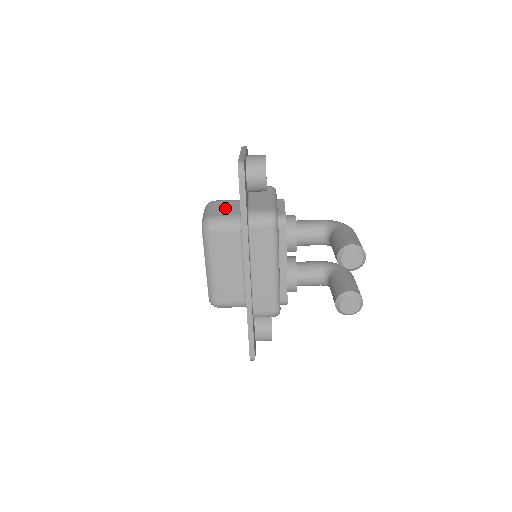
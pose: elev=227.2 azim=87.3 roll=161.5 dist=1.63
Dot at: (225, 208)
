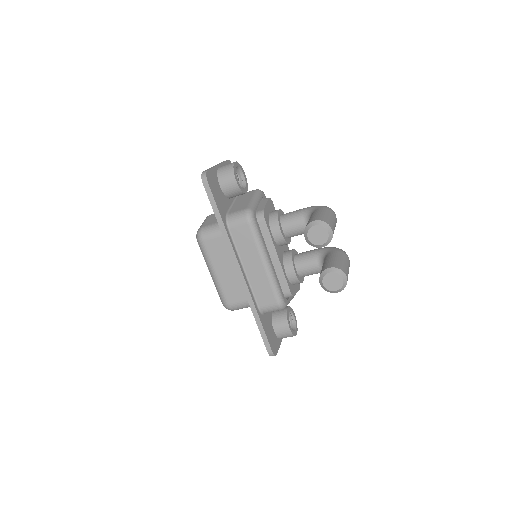
Dot at: occluded
